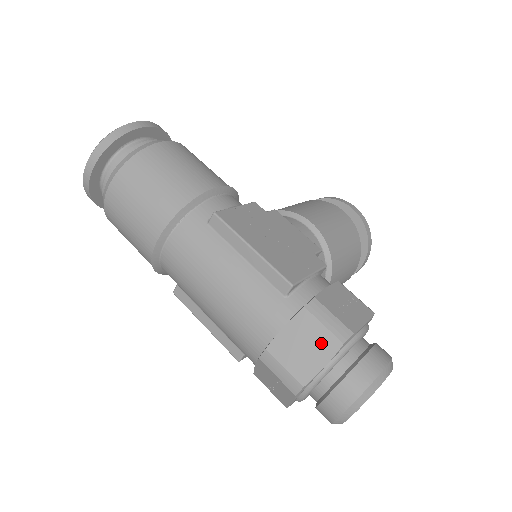
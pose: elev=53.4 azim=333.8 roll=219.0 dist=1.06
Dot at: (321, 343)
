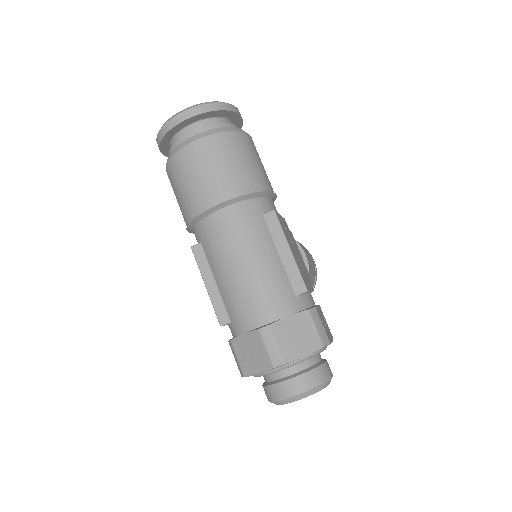
Dot at: (310, 339)
